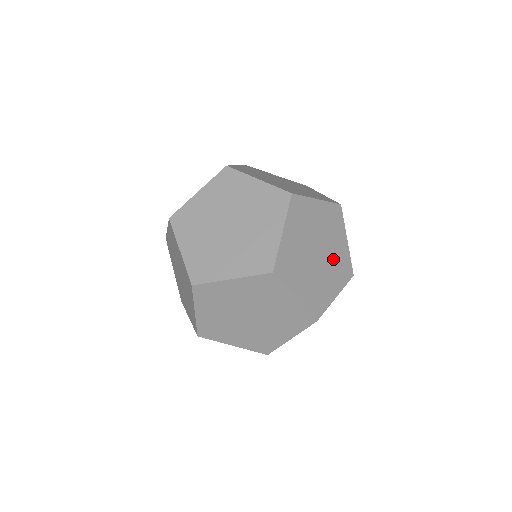
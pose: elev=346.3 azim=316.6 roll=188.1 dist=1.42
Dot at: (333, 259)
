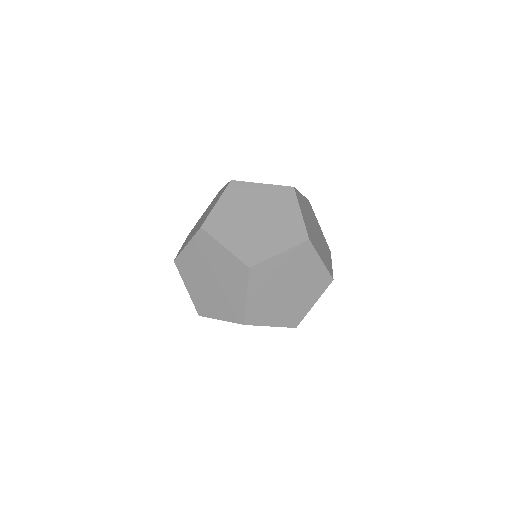
Dot at: (294, 304)
